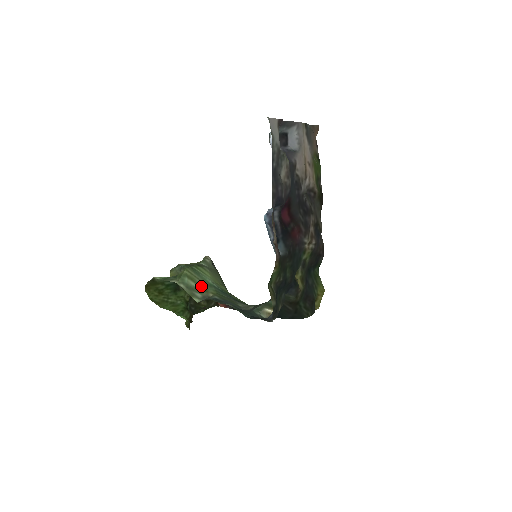
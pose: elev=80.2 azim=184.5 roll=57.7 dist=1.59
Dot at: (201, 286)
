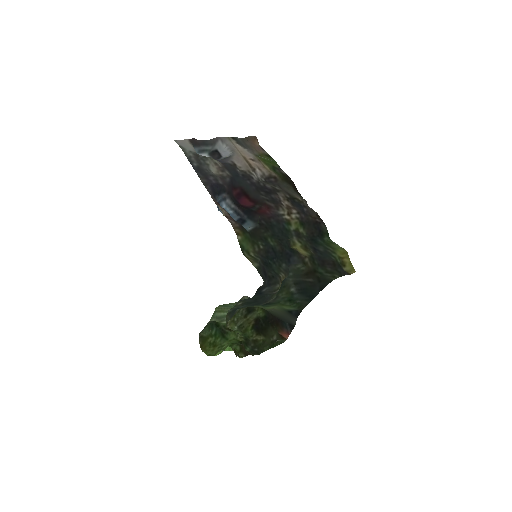
Dot at: occluded
